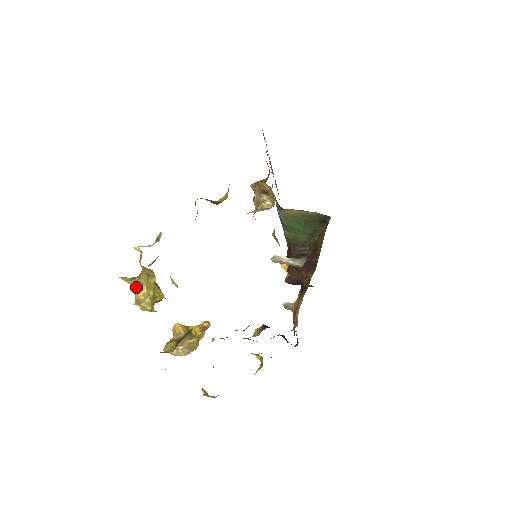
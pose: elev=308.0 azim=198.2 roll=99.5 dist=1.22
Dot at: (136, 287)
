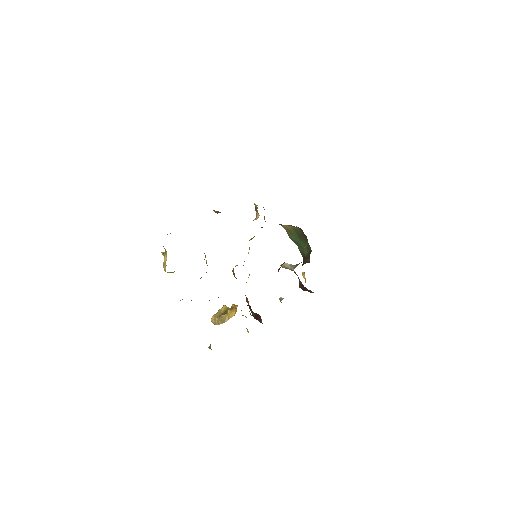
Dot at: (164, 257)
